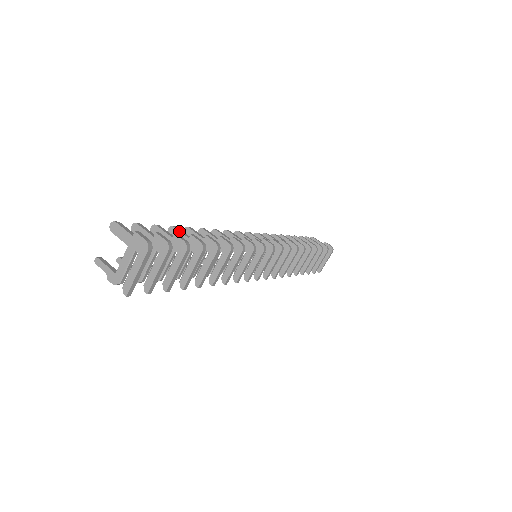
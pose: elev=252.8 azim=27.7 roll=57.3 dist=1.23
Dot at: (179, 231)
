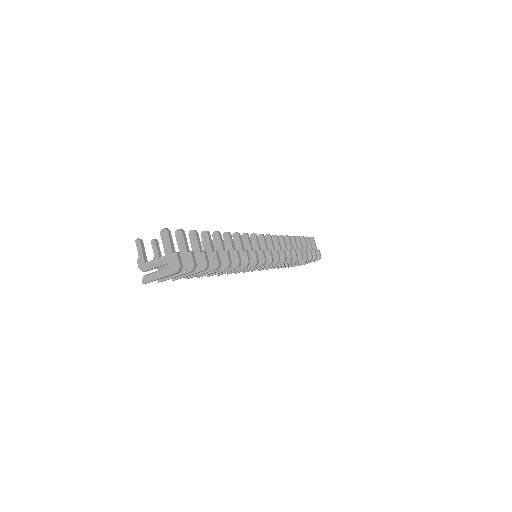
Dot at: (209, 241)
